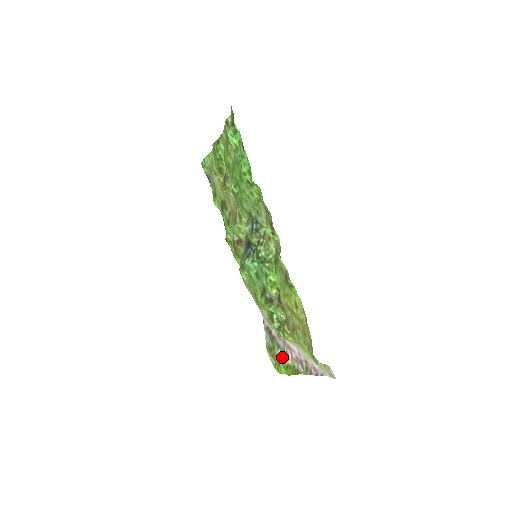
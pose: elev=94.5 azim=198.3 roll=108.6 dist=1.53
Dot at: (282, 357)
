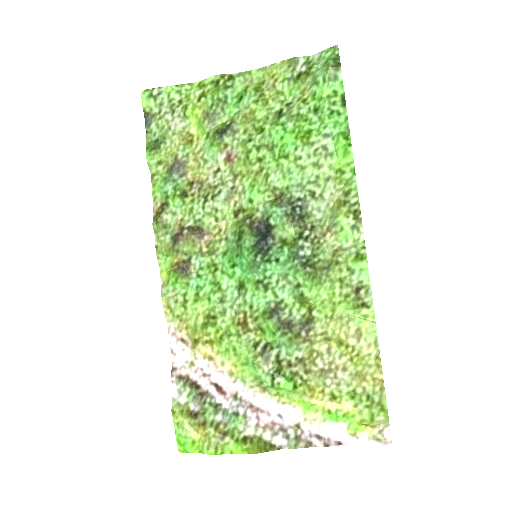
Dot at: (231, 425)
